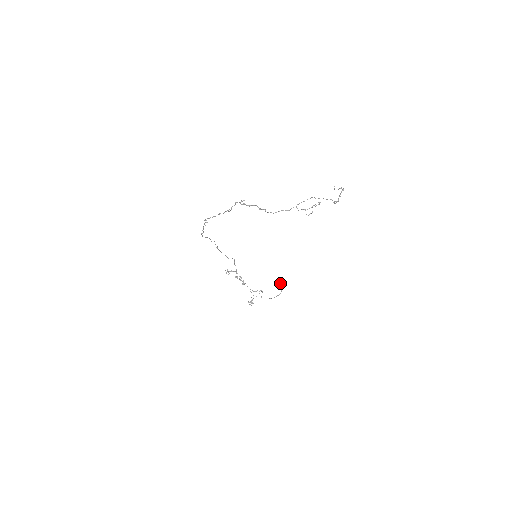
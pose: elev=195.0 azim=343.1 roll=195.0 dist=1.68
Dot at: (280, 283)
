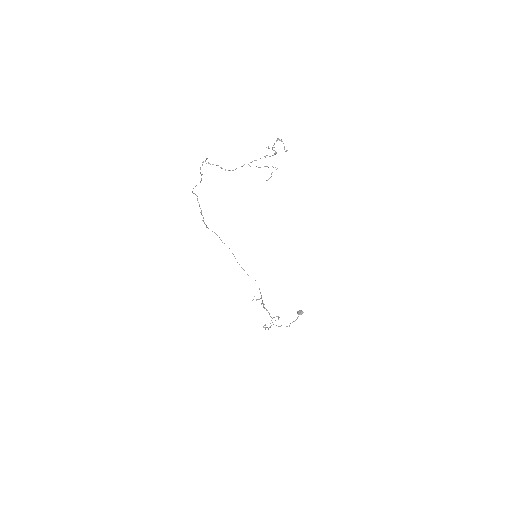
Dot at: (299, 312)
